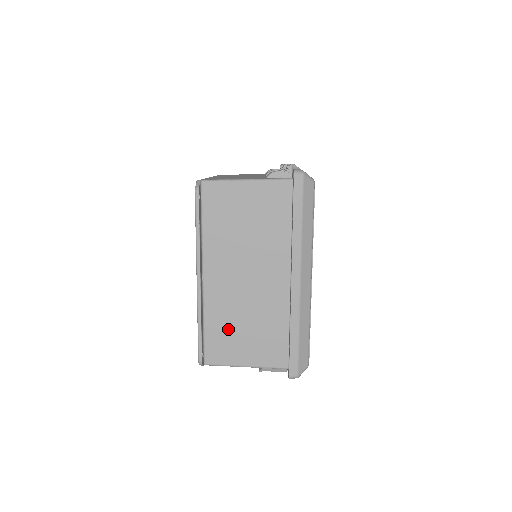
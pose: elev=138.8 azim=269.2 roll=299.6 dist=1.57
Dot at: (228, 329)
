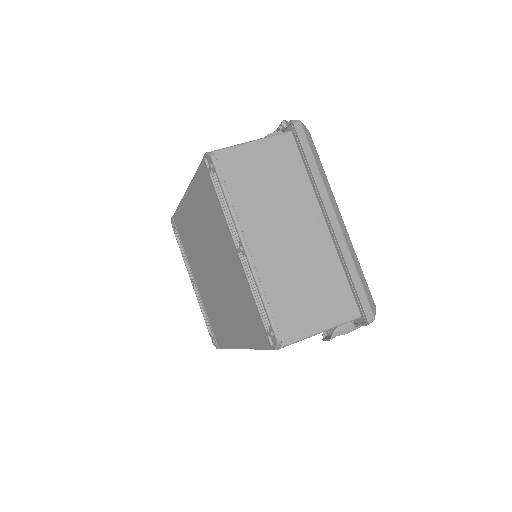
Dot at: (289, 296)
